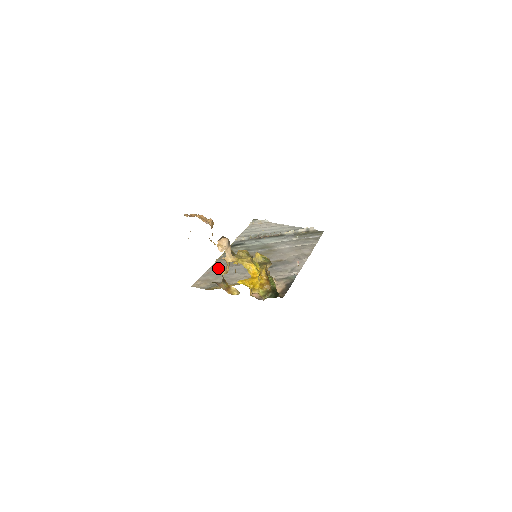
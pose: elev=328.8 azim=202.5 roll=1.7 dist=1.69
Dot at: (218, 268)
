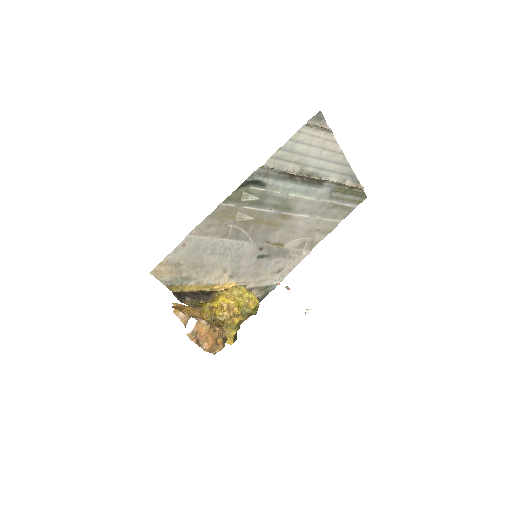
Dot at: (202, 238)
